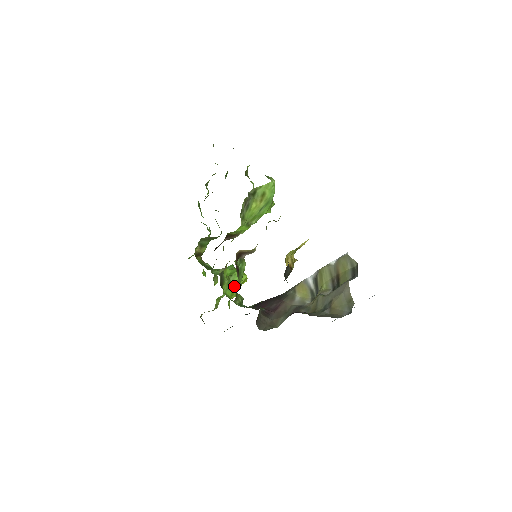
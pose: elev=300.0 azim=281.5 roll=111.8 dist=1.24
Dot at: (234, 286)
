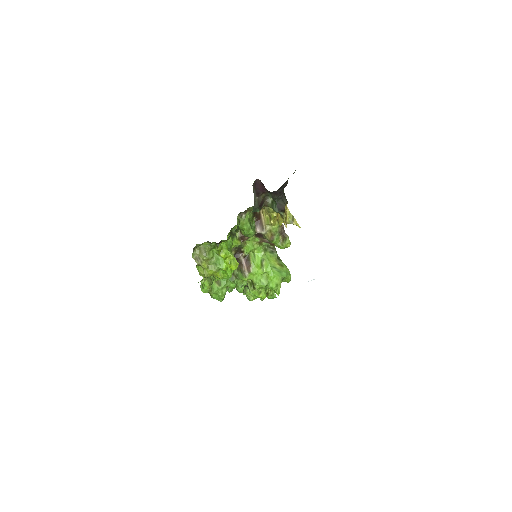
Dot at: (230, 252)
